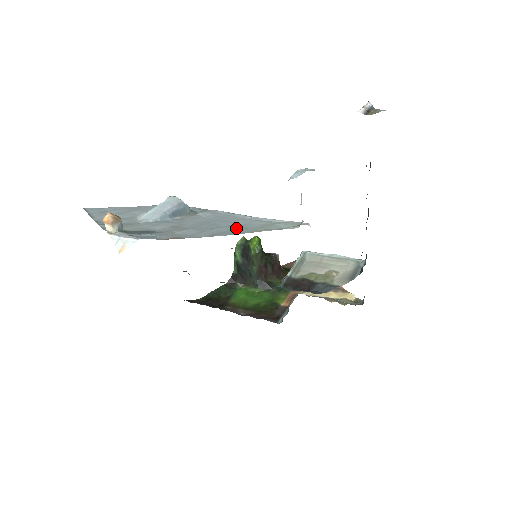
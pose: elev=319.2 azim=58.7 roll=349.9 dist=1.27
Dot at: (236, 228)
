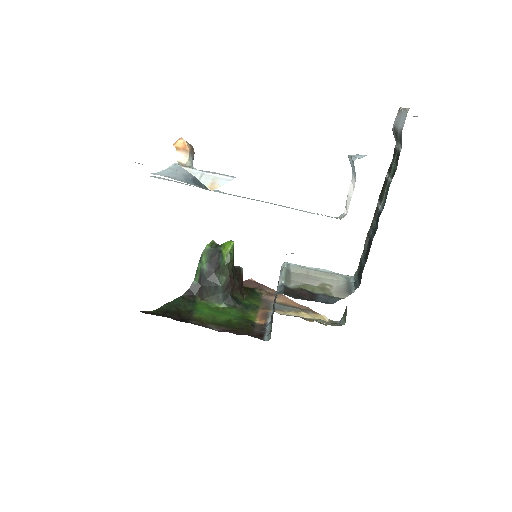
Dot at: occluded
